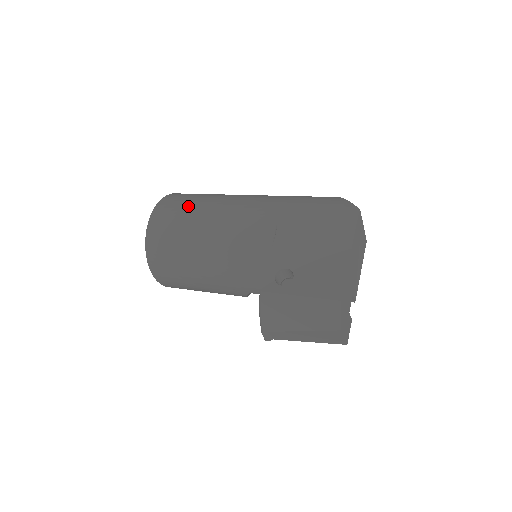
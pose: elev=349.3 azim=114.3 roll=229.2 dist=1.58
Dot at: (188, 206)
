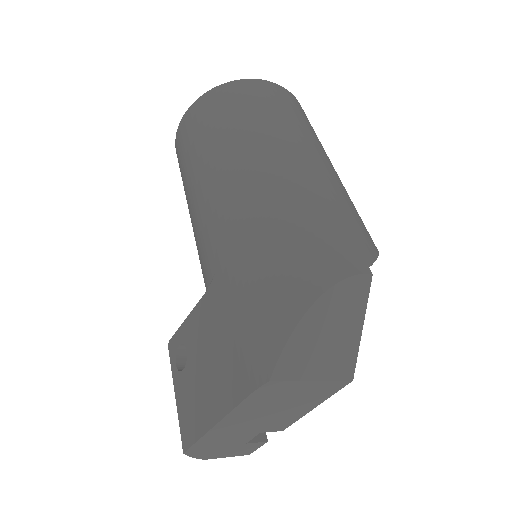
Dot at: (197, 142)
